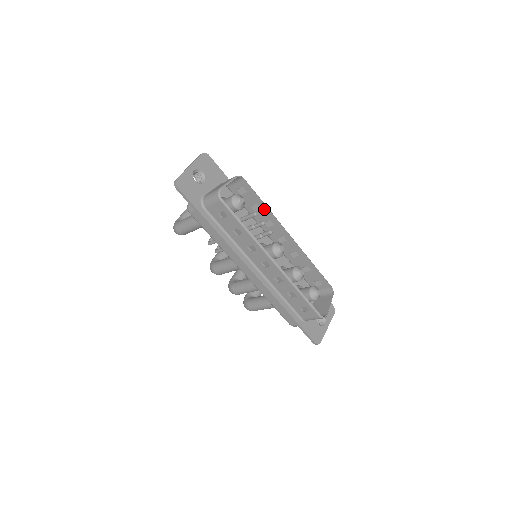
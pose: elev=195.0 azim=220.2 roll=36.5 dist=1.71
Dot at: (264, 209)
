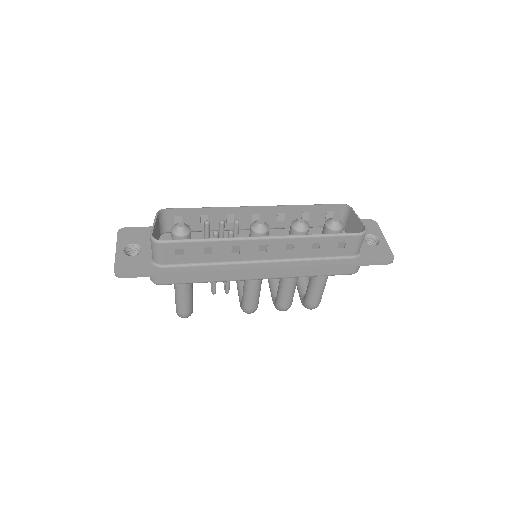
Dot at: (211, 212)
